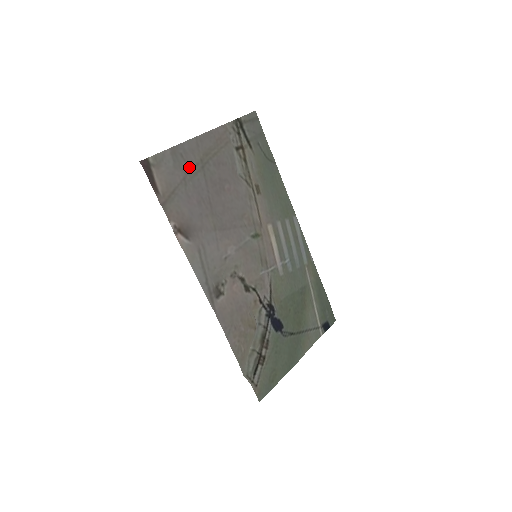
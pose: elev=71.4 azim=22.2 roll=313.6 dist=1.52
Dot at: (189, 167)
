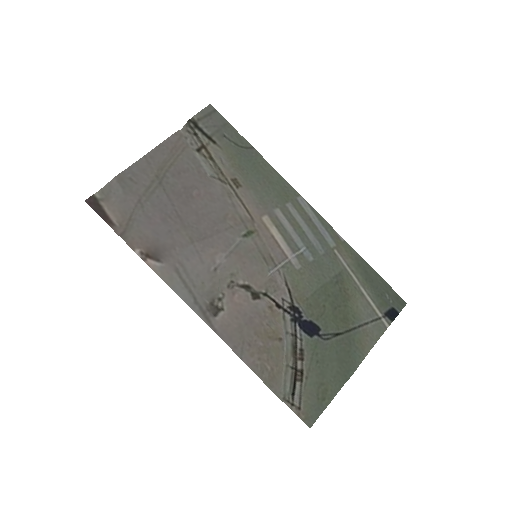
Dot at: (143, 188)
